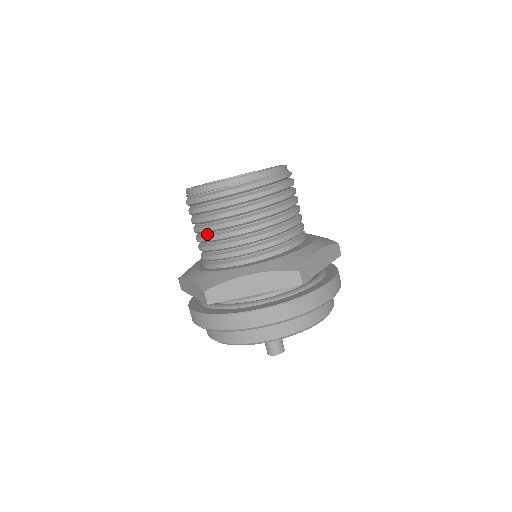
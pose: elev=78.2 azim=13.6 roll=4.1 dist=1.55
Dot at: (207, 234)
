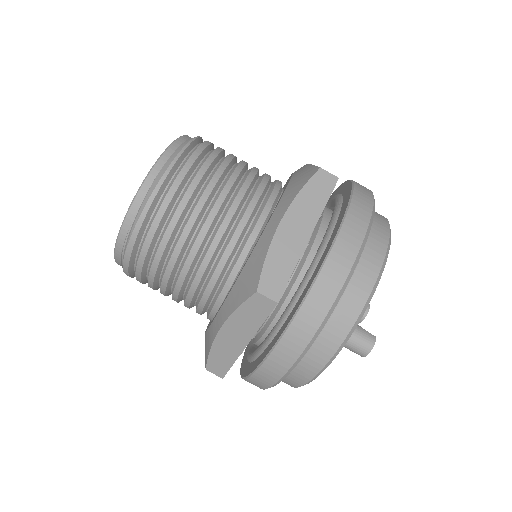
Dot at: occluded
